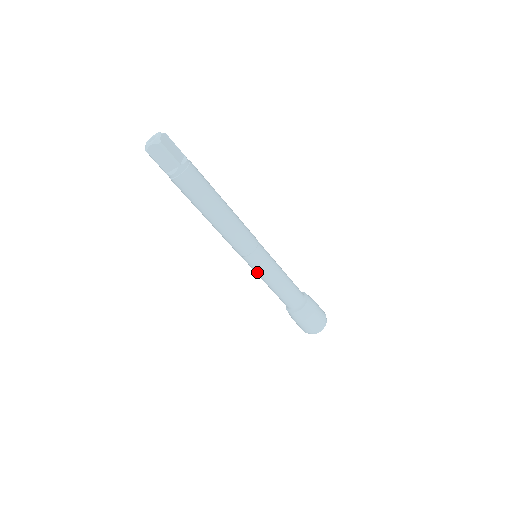
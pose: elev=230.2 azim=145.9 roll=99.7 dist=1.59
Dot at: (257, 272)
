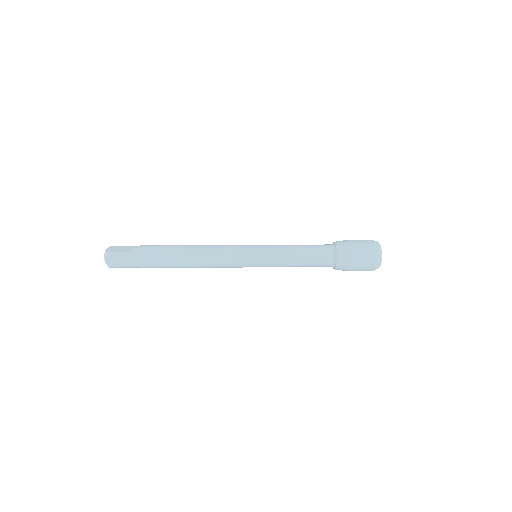
Dot at: (268, 265)
